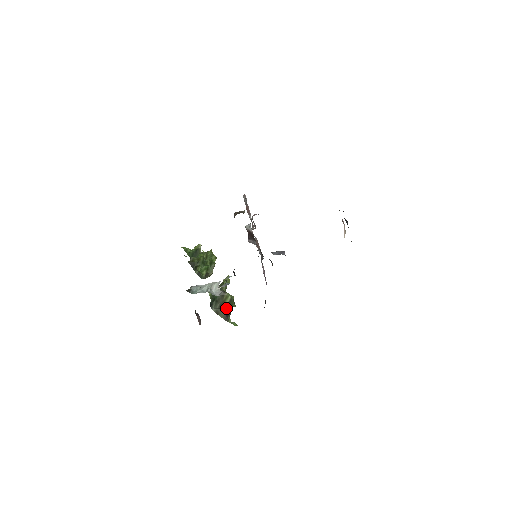
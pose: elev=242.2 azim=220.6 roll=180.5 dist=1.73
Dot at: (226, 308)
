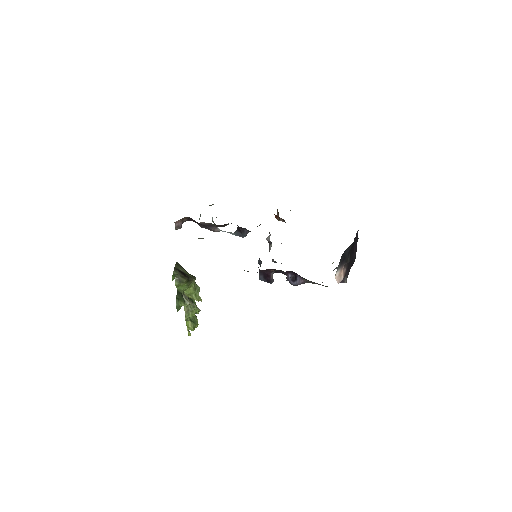
Dot at: (184, 272)
